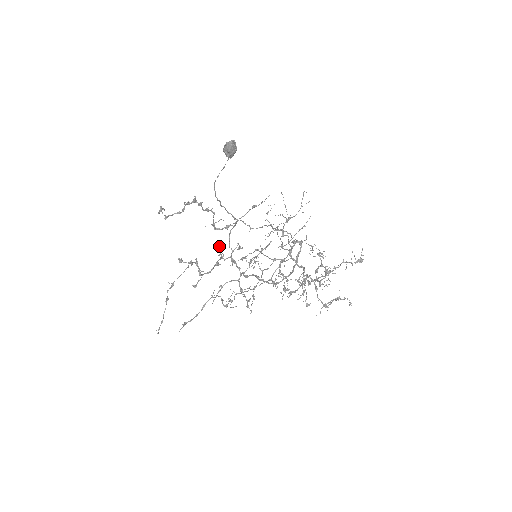
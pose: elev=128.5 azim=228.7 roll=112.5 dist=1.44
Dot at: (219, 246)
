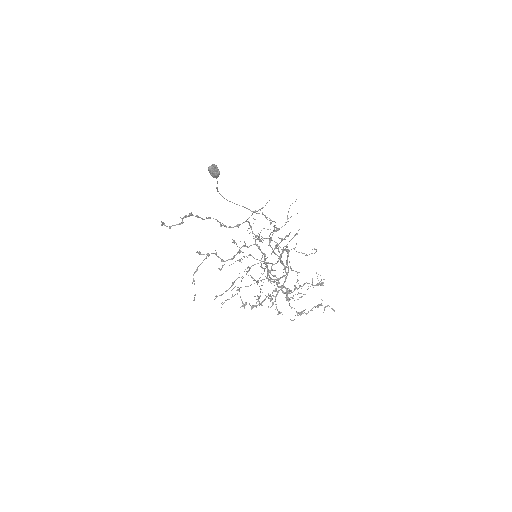
Dot at: (234, 240)
